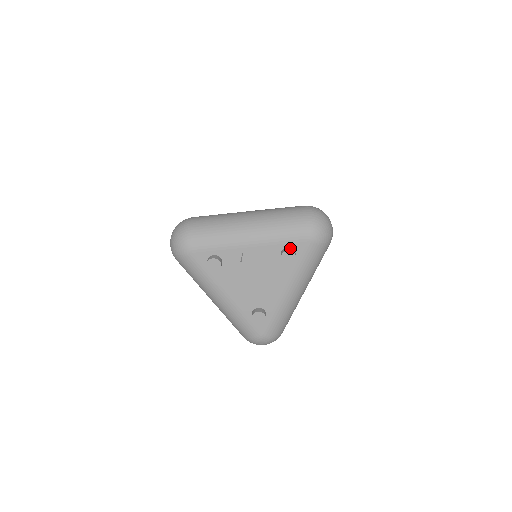
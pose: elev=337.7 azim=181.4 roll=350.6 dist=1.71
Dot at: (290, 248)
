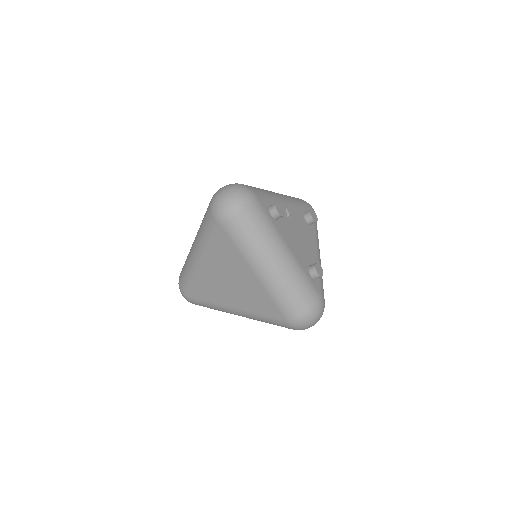
Dot at: occluded
